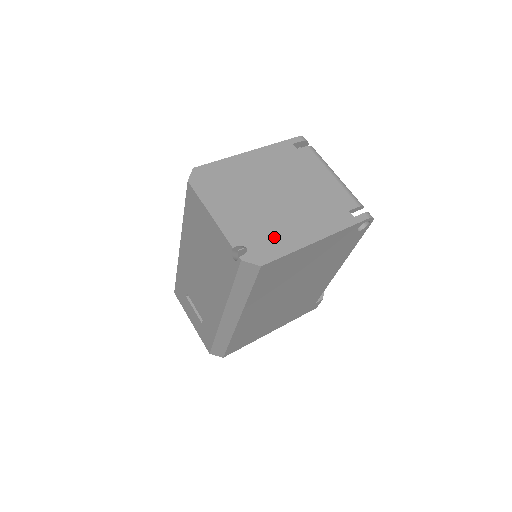
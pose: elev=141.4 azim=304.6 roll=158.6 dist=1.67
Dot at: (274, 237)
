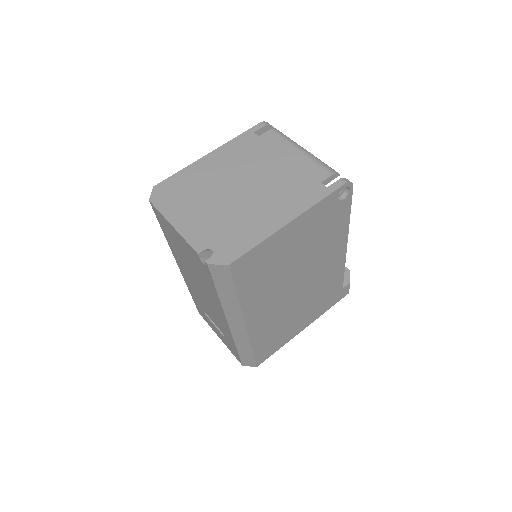
Dot at: (240, 232)
